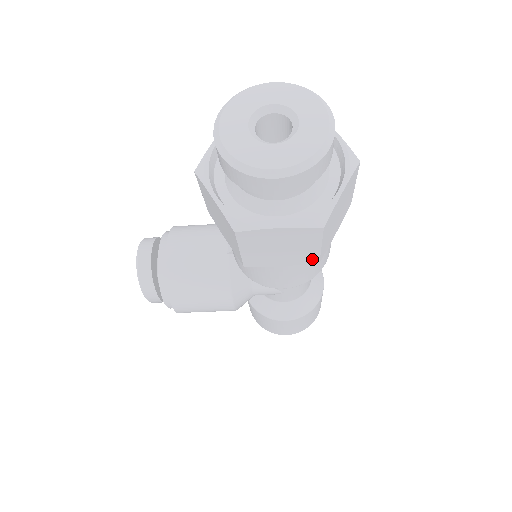
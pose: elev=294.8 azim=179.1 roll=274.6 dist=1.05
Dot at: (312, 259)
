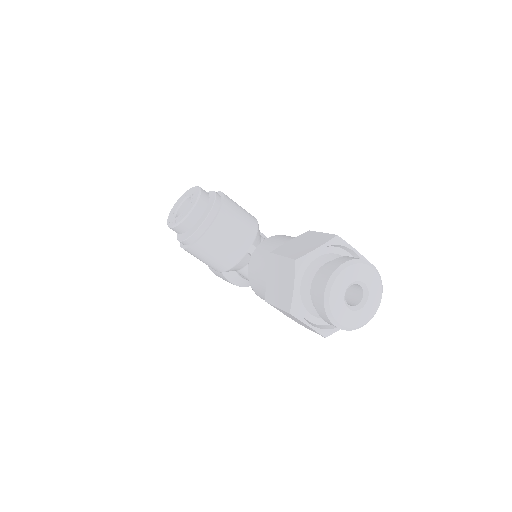
Dot at: occluded
